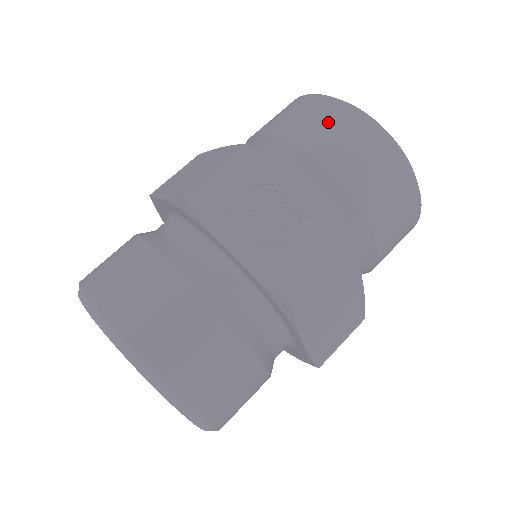
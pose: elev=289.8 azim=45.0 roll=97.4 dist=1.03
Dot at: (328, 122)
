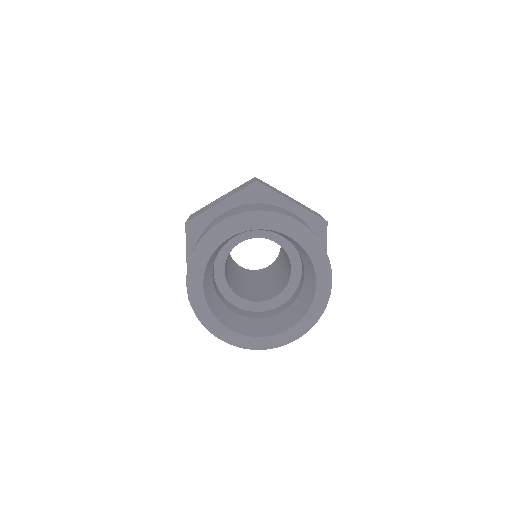
Dot at: occluded
